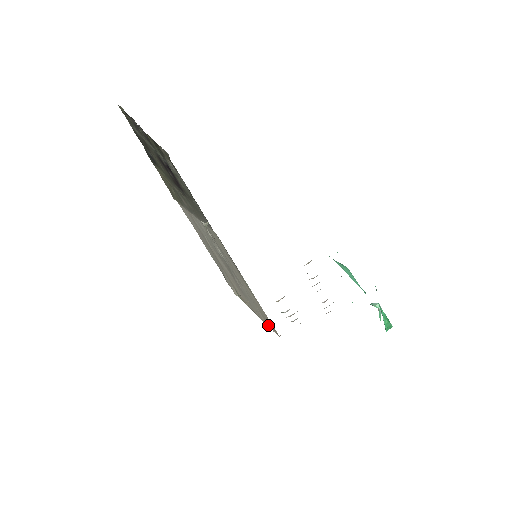
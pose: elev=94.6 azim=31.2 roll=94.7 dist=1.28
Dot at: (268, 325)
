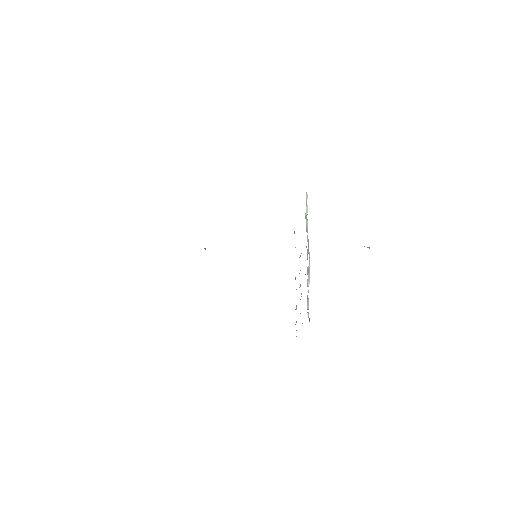
Dot at: occluded
